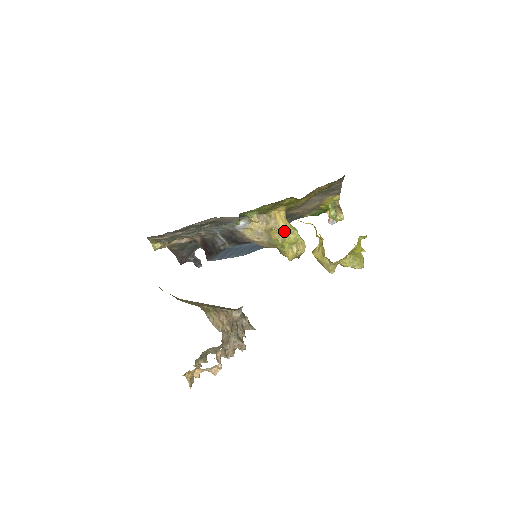
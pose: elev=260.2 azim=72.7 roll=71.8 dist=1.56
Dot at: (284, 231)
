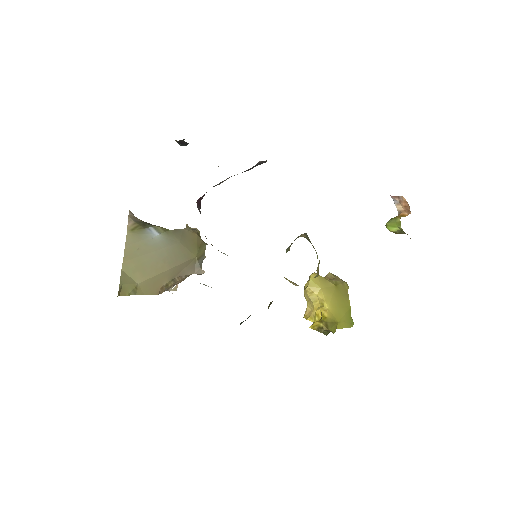
Dot at: occluded
